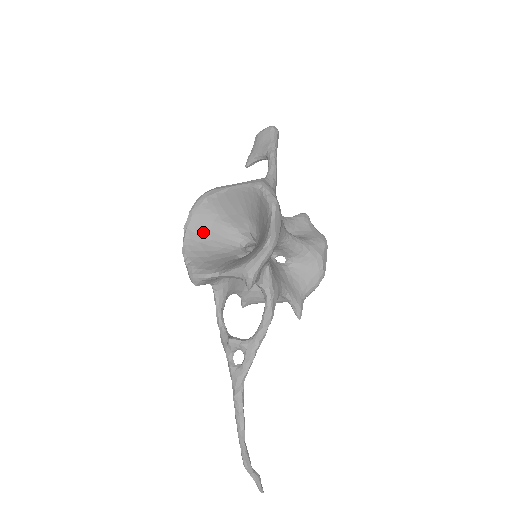
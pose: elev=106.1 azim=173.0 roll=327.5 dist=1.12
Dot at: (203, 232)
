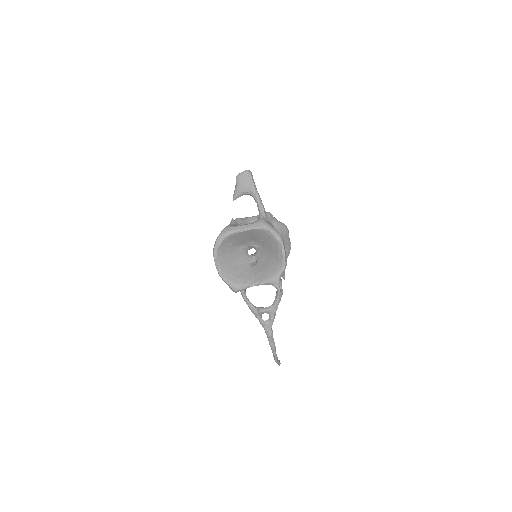
Dot at: (226, 257)
